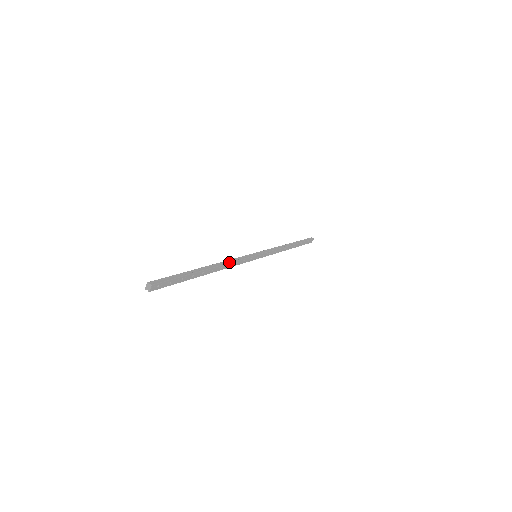
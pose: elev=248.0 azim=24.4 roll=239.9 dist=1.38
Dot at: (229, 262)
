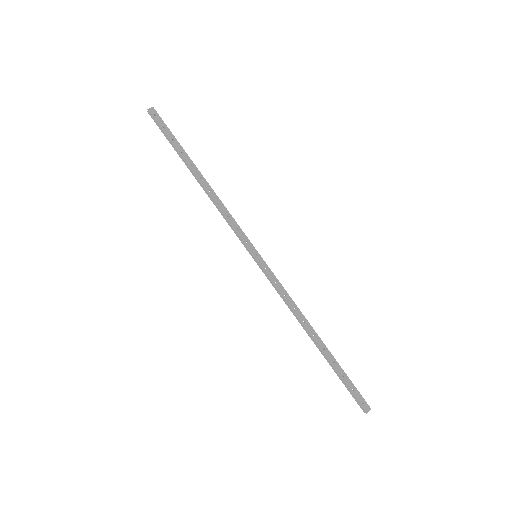
Dot at: (221, 201)
